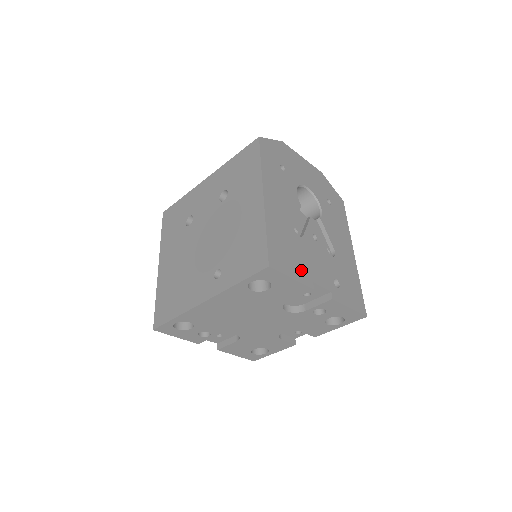
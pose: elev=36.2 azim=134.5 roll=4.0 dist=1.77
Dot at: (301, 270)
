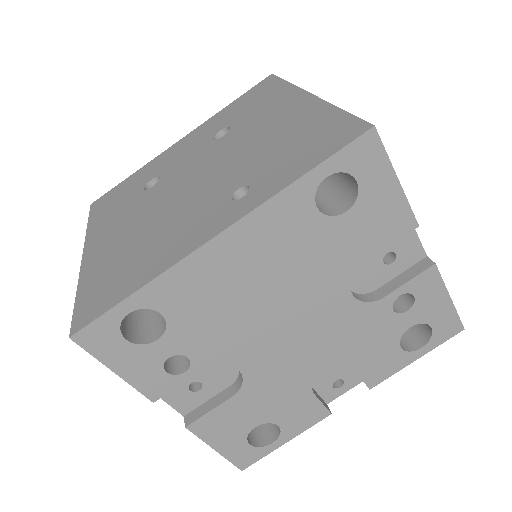
Dot at: occluded
